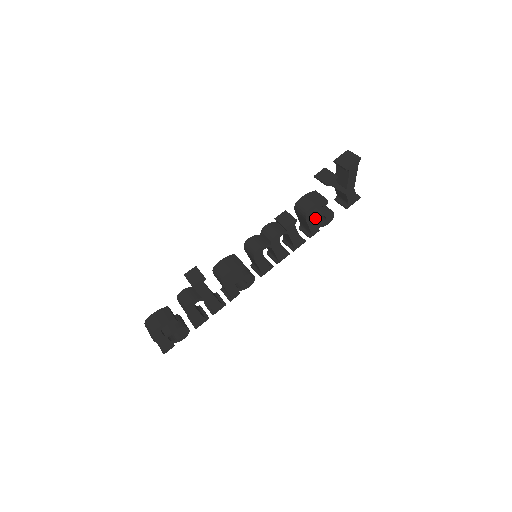
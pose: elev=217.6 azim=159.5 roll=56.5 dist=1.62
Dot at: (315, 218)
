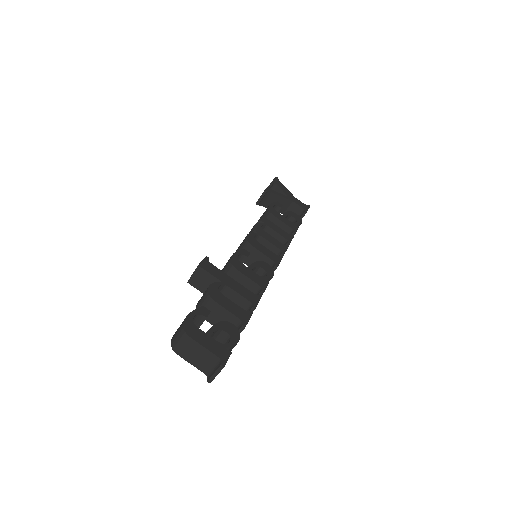
Dot at: (282, 216)
